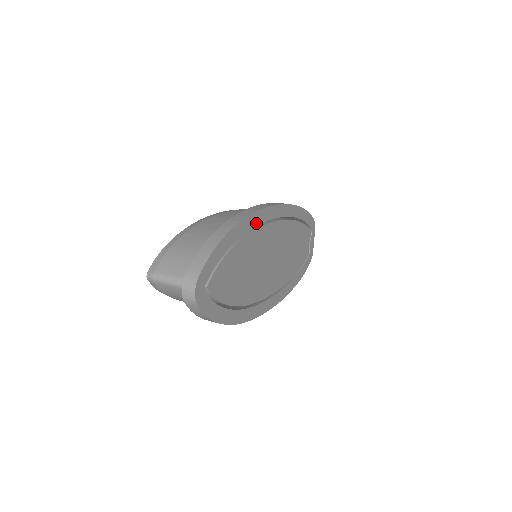
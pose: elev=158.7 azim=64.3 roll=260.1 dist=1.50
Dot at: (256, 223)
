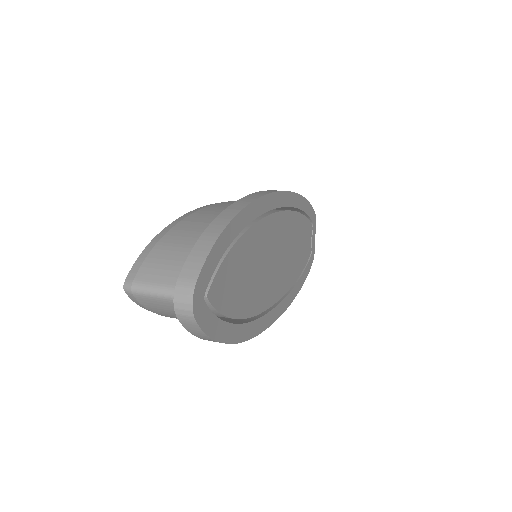
Dot at: (258, 213)
